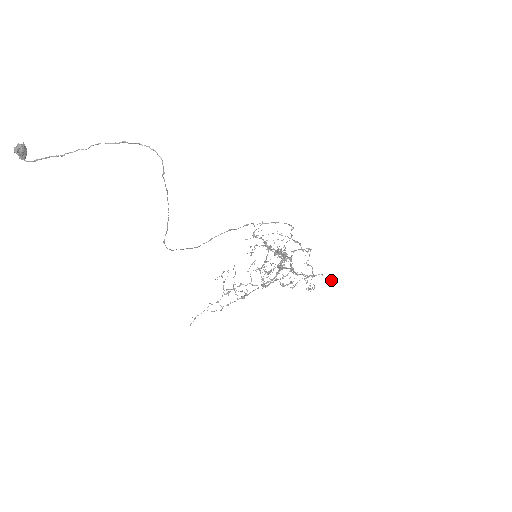
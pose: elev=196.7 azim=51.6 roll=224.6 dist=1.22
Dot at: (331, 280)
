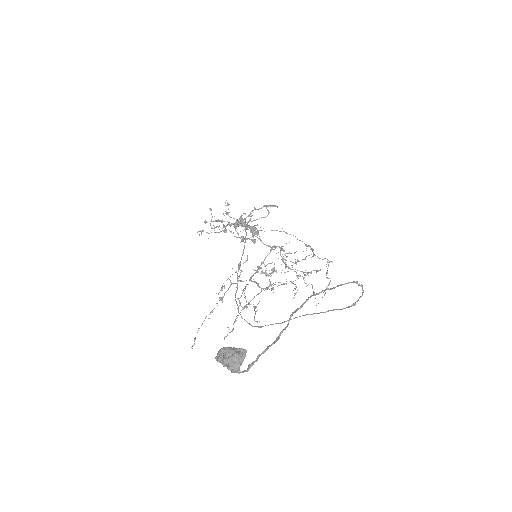
Dot at: occluded
